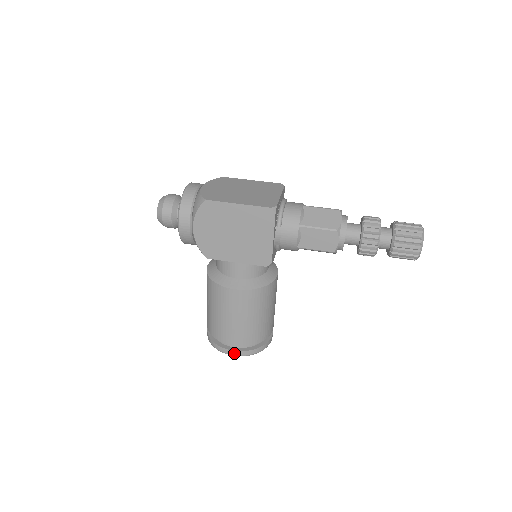
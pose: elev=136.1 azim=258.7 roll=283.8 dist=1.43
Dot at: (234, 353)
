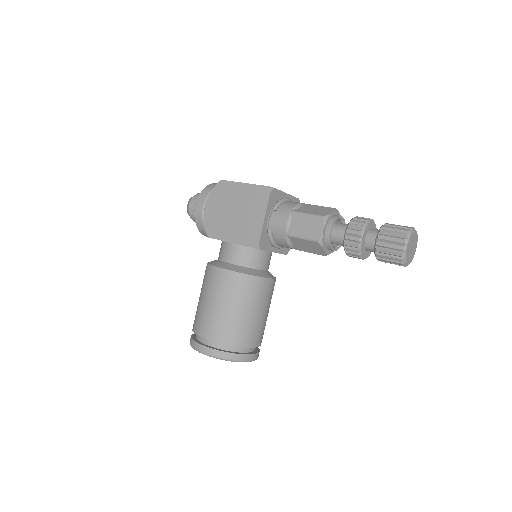
Dot at: (204, 349)
